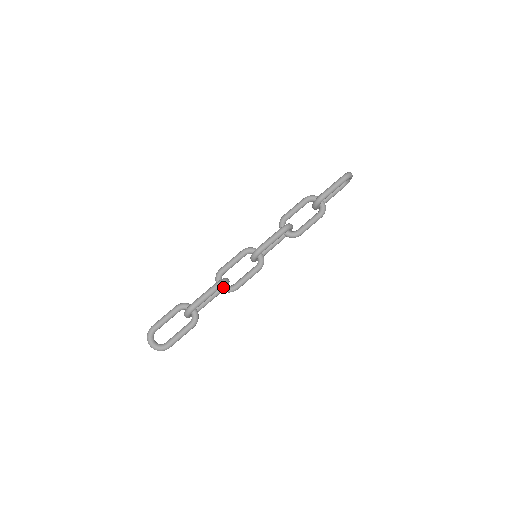
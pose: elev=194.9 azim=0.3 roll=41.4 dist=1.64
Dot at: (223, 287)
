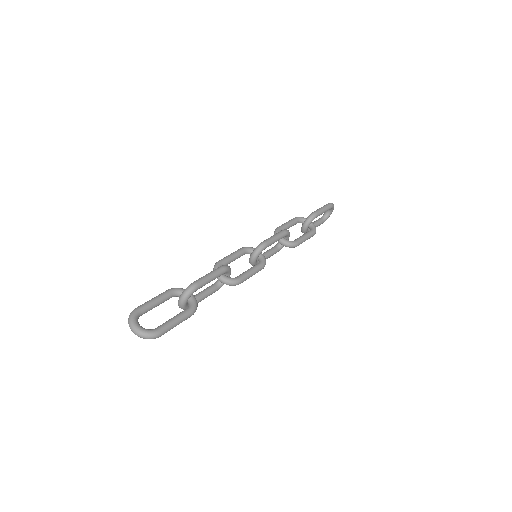
Dot at: (225, 277)
